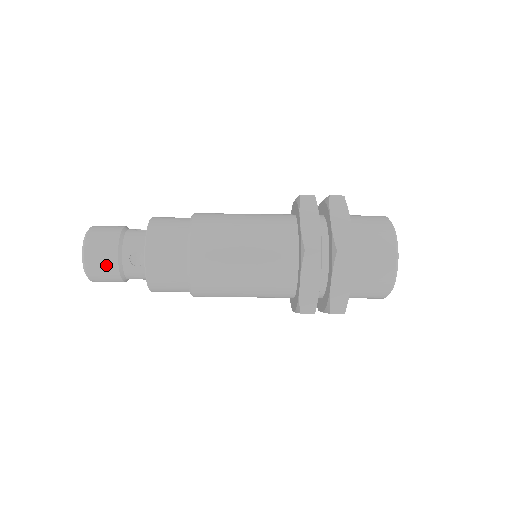
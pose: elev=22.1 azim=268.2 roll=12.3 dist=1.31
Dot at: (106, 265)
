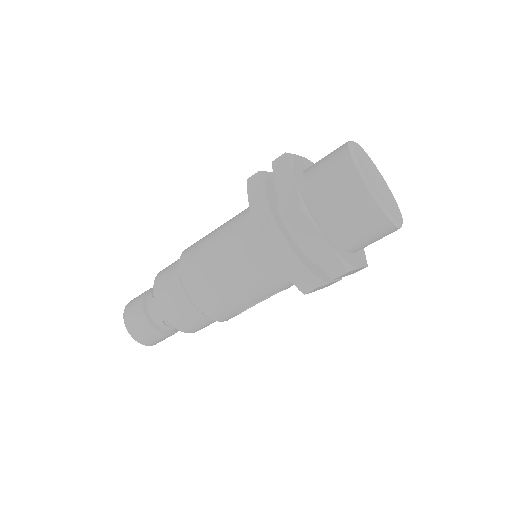
Dot at: (136, 306)
